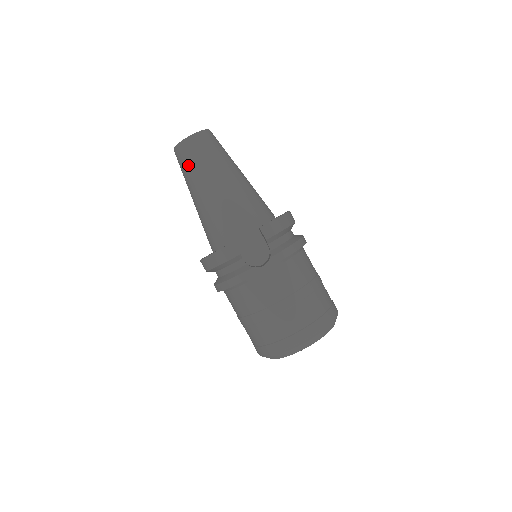
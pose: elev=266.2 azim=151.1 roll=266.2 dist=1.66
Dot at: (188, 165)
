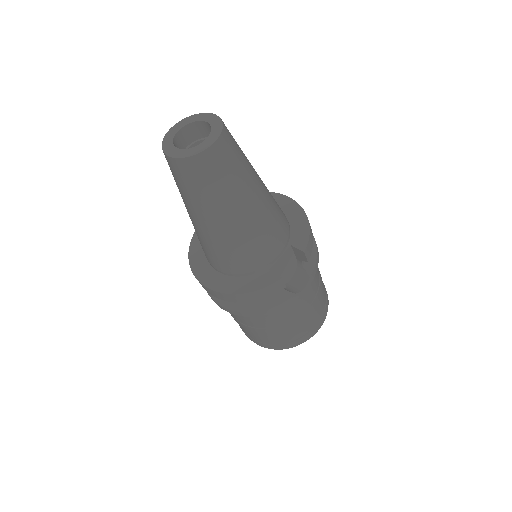
Dot at: (208, 186)
